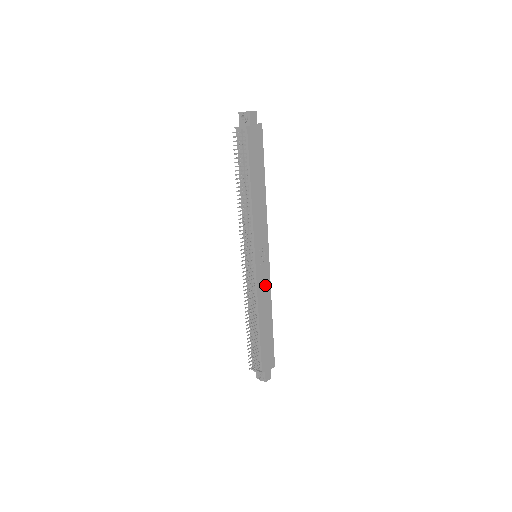
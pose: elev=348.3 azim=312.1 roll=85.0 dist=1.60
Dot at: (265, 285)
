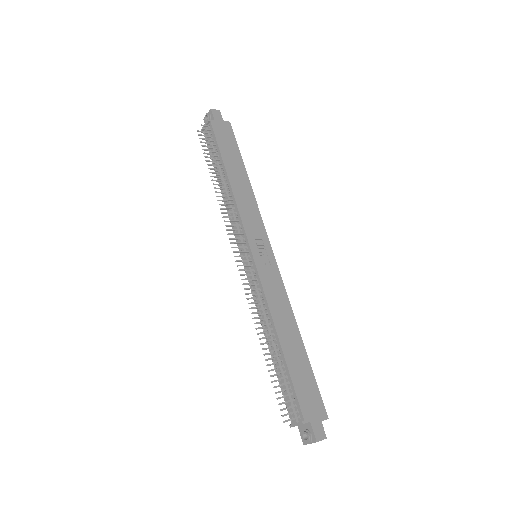
Dot at: (276, 289)
